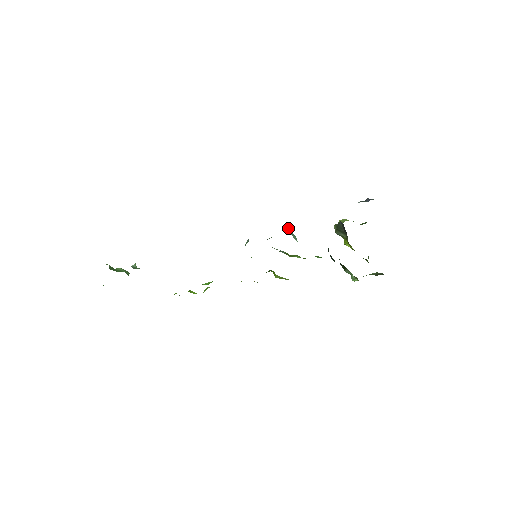
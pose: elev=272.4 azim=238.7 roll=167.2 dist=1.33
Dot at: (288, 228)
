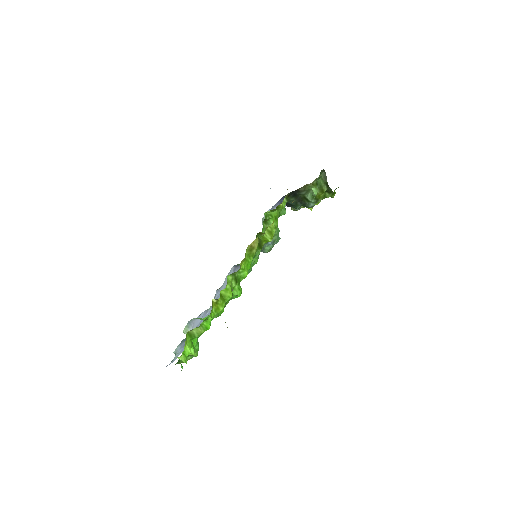
Dot at: occluded
